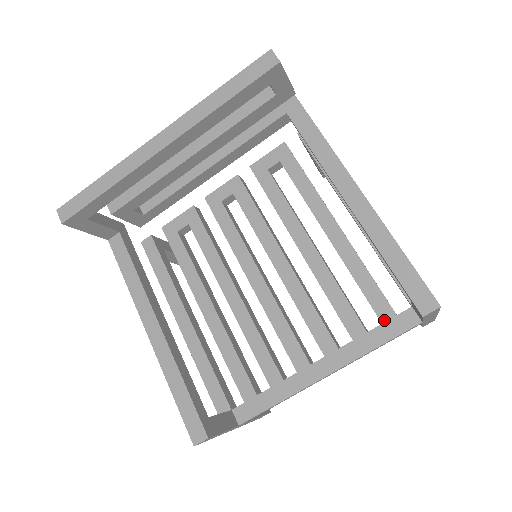
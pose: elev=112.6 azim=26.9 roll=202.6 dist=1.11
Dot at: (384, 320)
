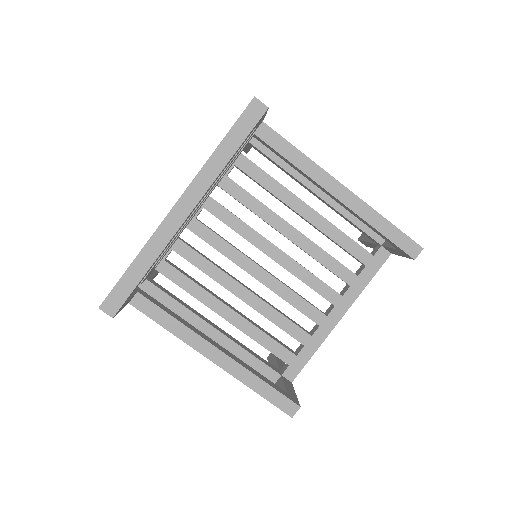
Dot at: (366, 263)
